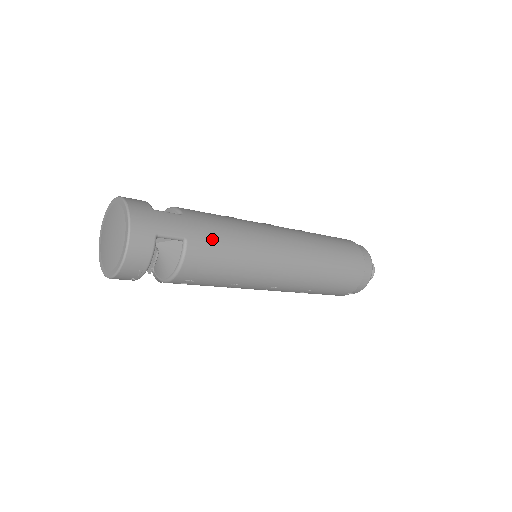
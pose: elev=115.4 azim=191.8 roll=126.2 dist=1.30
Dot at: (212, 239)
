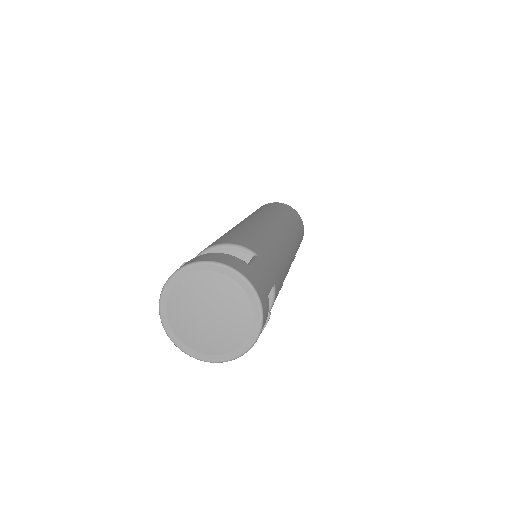
Dot at: (279, 270)
